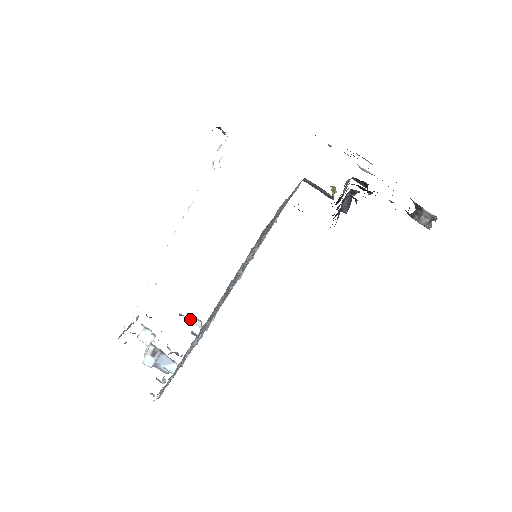
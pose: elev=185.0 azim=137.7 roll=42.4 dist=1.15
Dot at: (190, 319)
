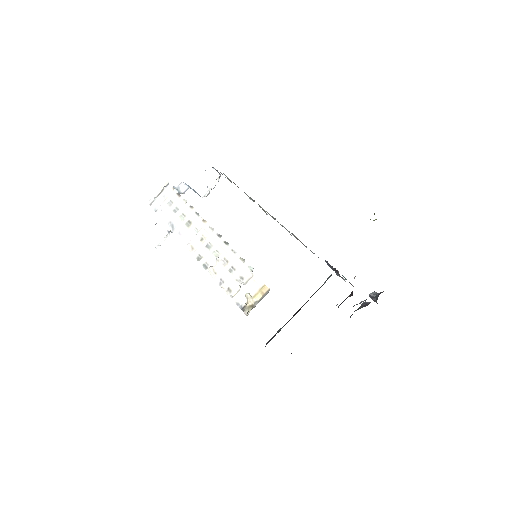
Dot at: occluded
